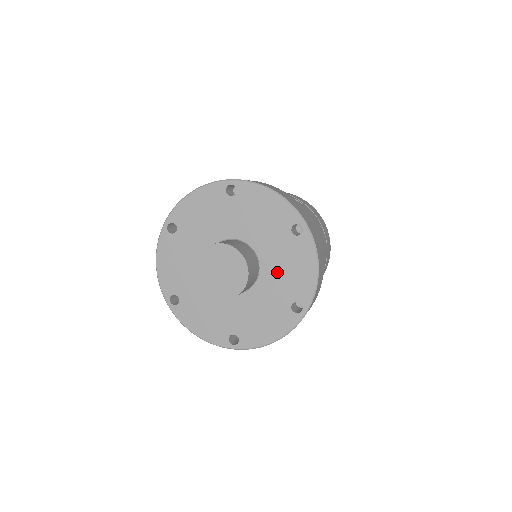
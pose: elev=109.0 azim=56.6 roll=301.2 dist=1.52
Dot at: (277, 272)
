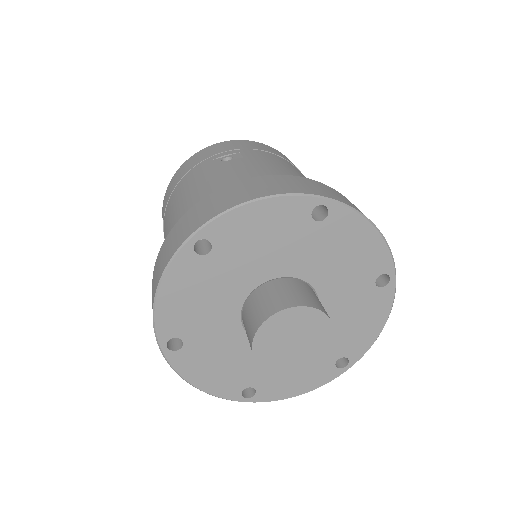
Dot at: (334, 272)
